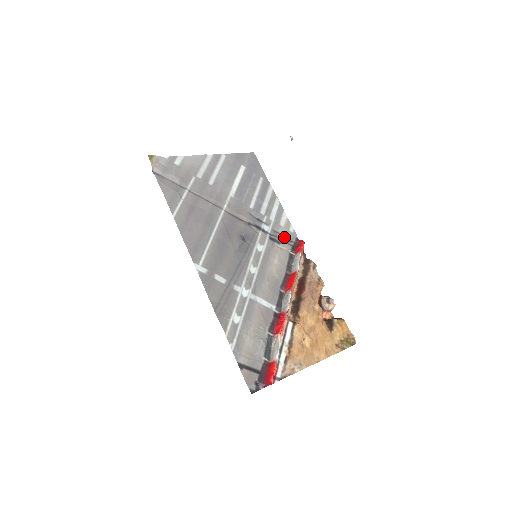
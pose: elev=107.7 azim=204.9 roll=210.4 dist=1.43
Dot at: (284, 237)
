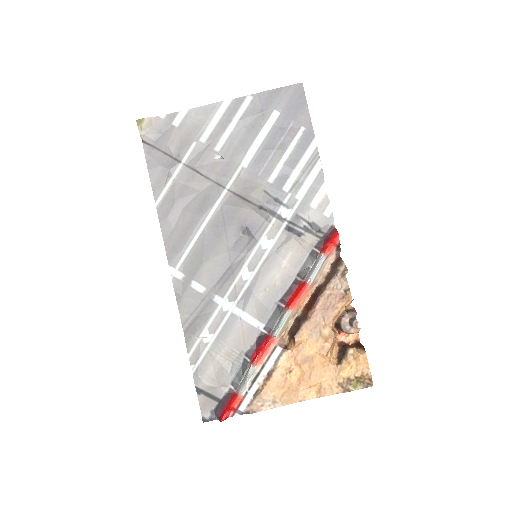
Dot at: (311, 225)
